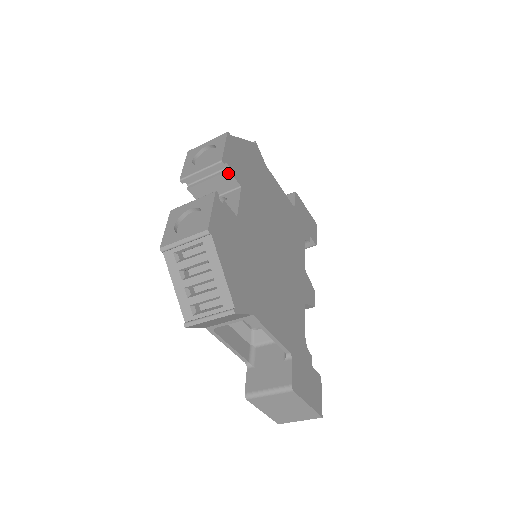
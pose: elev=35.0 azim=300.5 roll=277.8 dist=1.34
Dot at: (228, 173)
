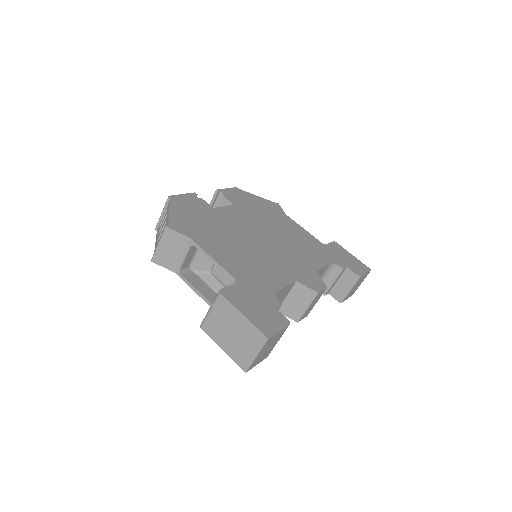
Dot at: (222, 198)
